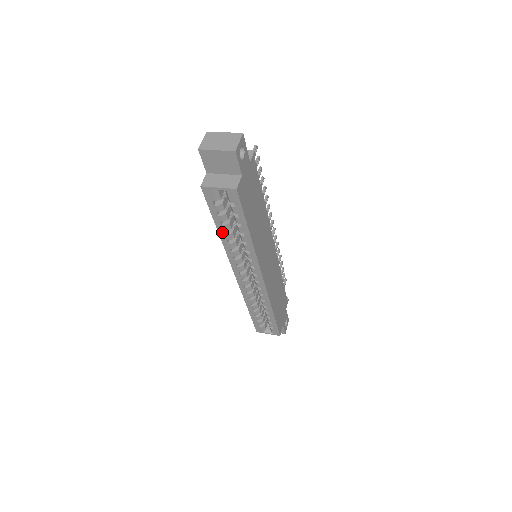
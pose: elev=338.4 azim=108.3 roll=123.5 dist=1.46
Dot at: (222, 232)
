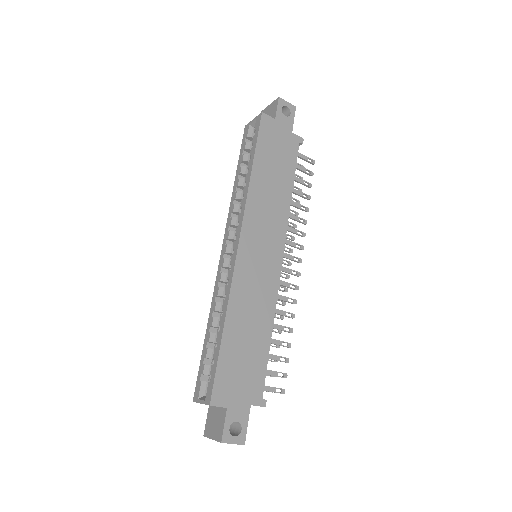
Dot at: (237, 177)
